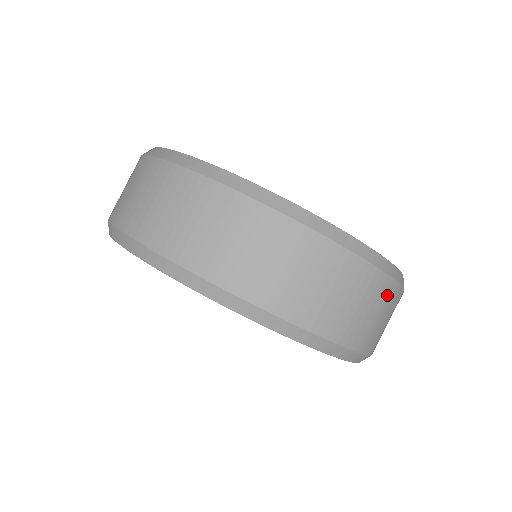
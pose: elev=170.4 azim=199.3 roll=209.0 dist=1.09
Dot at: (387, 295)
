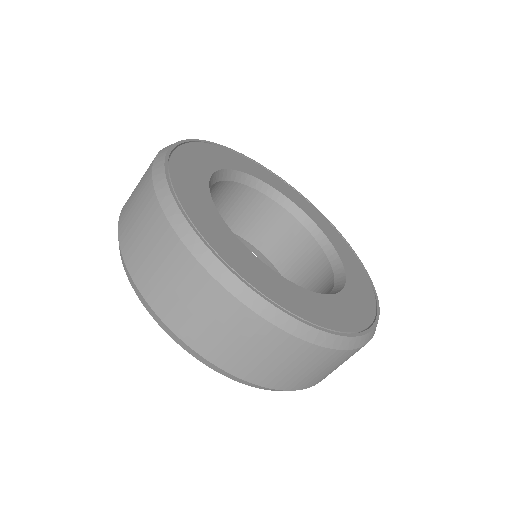
Dot at: (350, 356)
